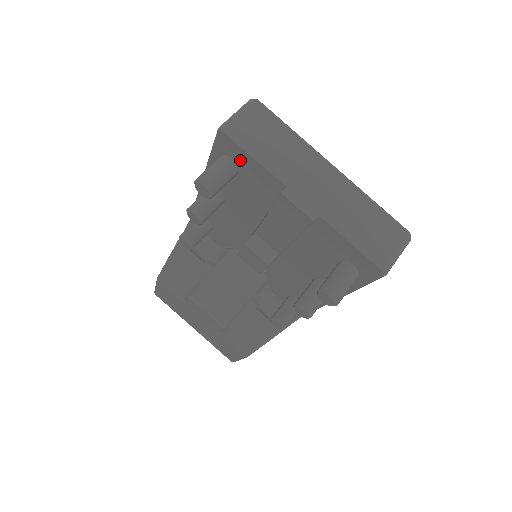
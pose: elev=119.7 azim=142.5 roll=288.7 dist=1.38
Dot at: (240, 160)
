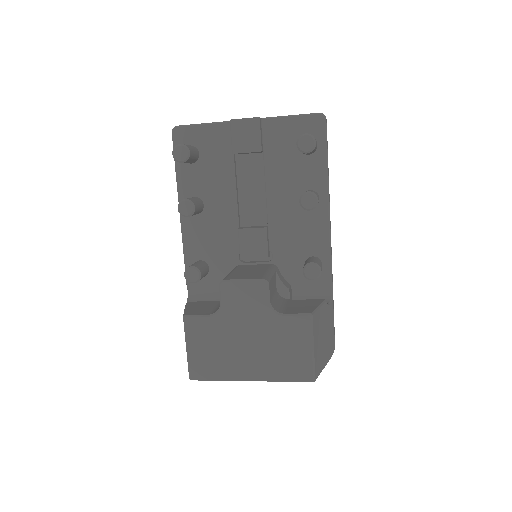
Dot at: (195, 139)
